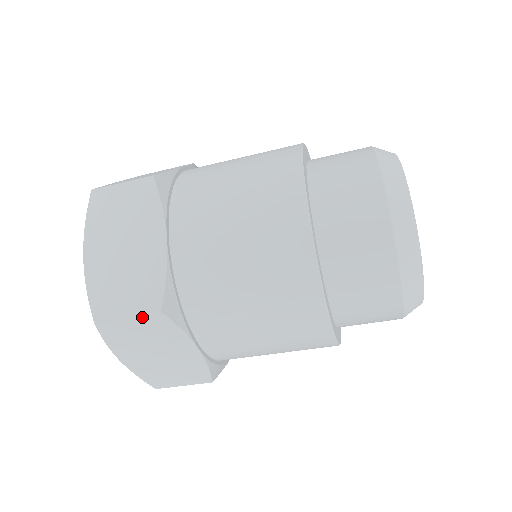
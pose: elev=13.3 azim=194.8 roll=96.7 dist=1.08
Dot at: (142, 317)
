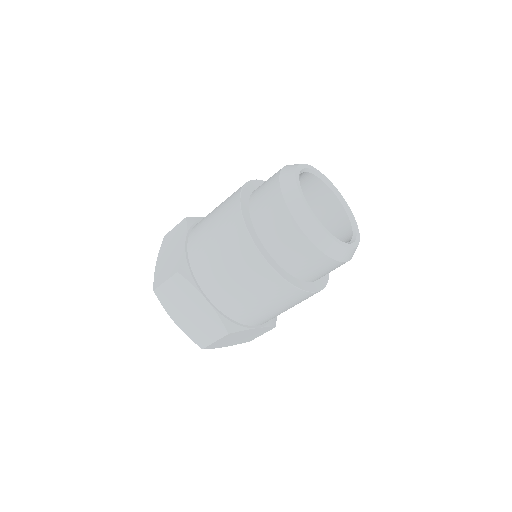
Dot at: (171, 280)
